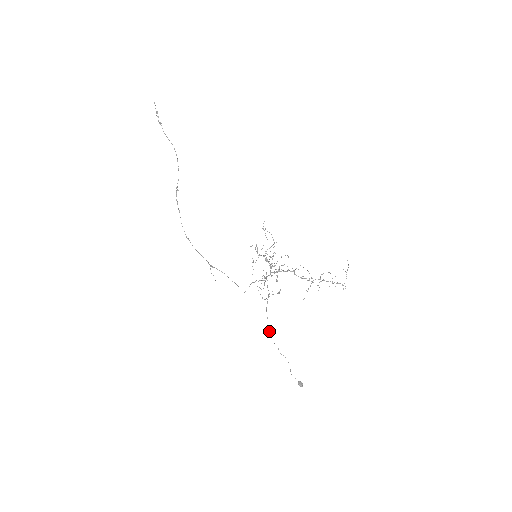
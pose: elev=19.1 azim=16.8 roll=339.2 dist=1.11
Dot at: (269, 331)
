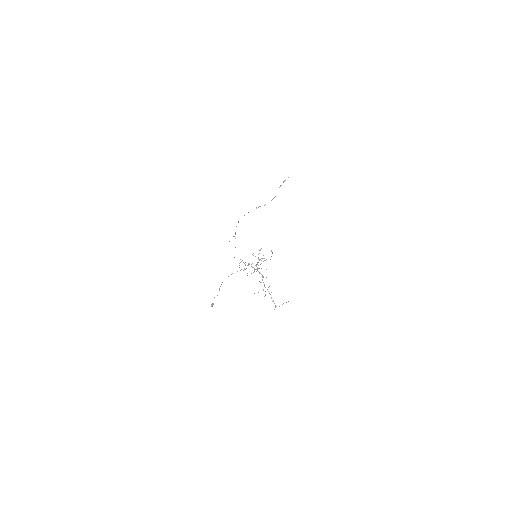
Dot at: occluded
